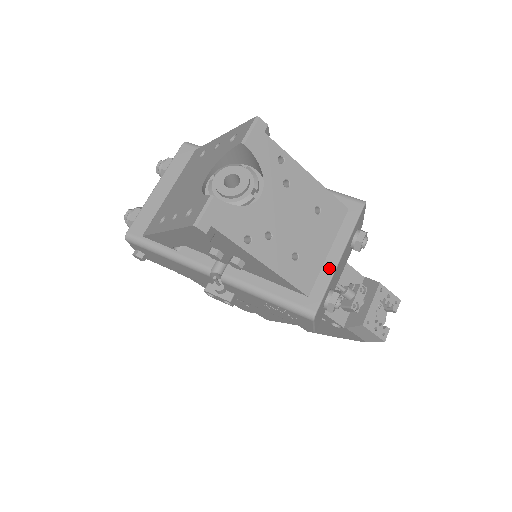
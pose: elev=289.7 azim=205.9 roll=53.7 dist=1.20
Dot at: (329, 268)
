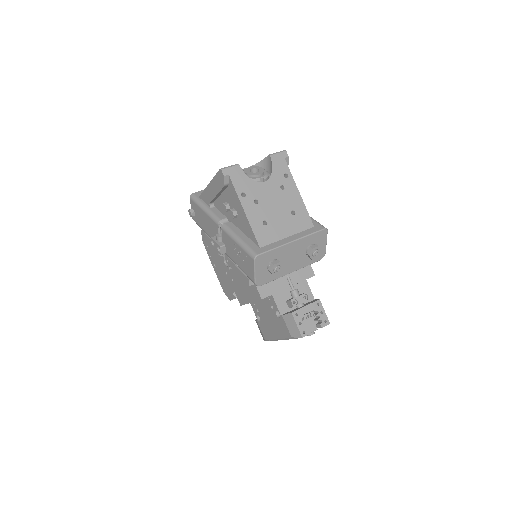
Dot at: (282, 242)
